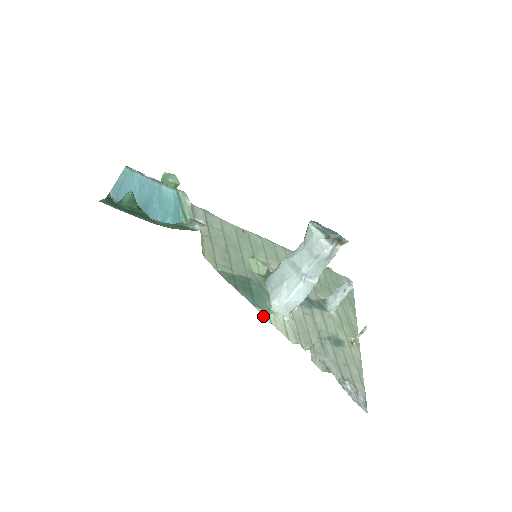
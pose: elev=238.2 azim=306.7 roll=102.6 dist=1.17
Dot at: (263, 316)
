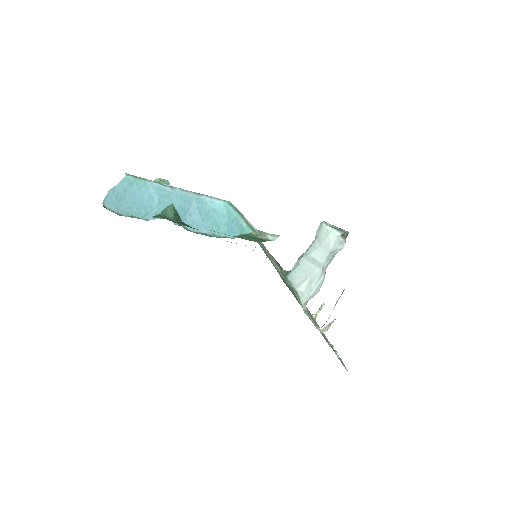
Dot at: occluded
